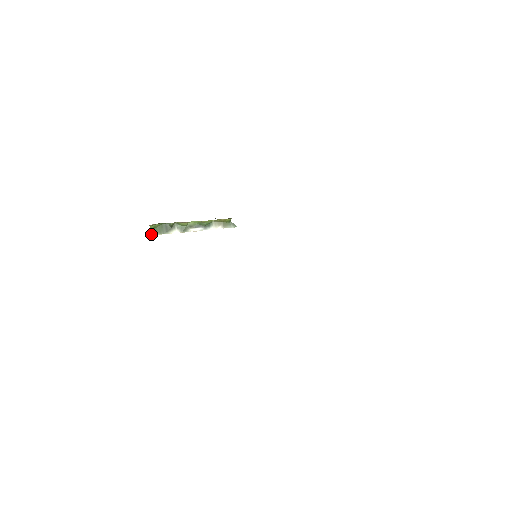
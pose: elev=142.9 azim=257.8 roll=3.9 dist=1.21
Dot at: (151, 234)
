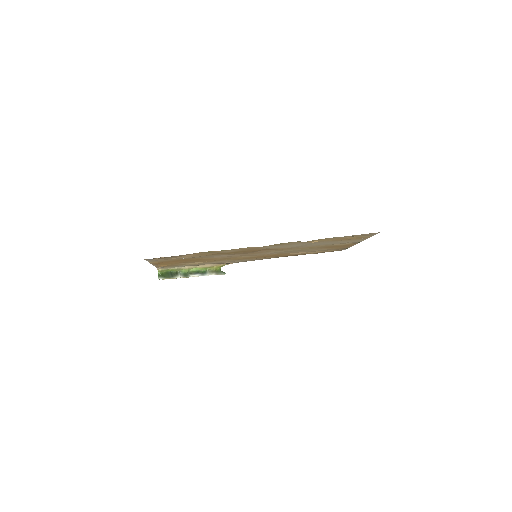
Dot at: occluded
